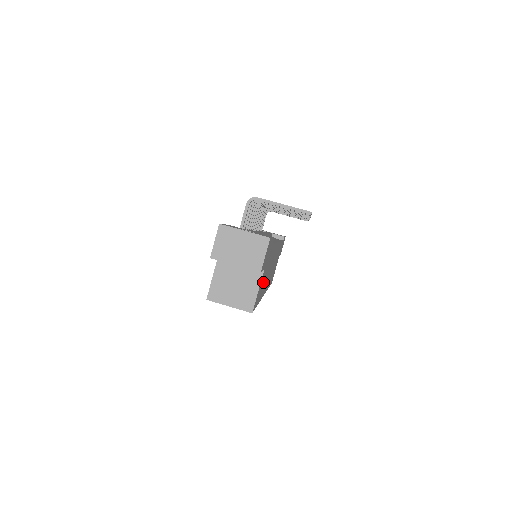
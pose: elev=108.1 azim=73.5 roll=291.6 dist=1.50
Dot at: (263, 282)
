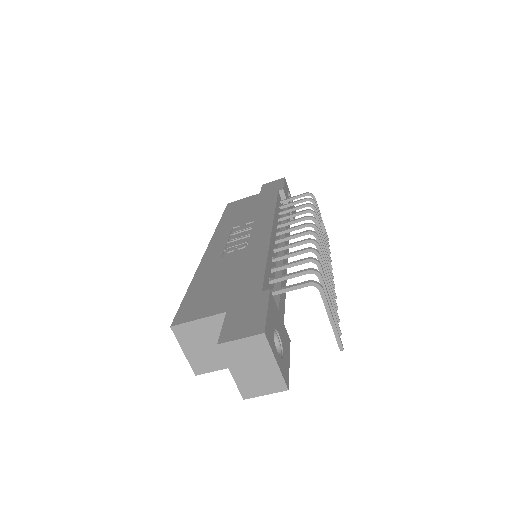
Dot at: occluded
